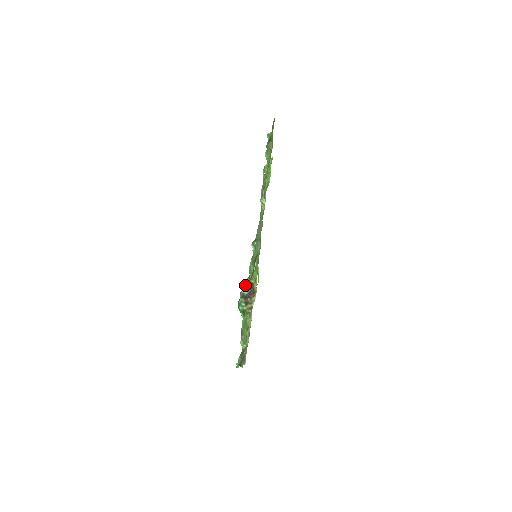
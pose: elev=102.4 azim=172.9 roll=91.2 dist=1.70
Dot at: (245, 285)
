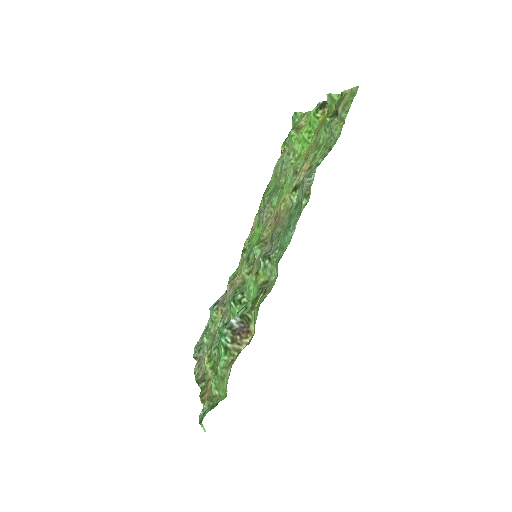
Dot at: (234, 300)
